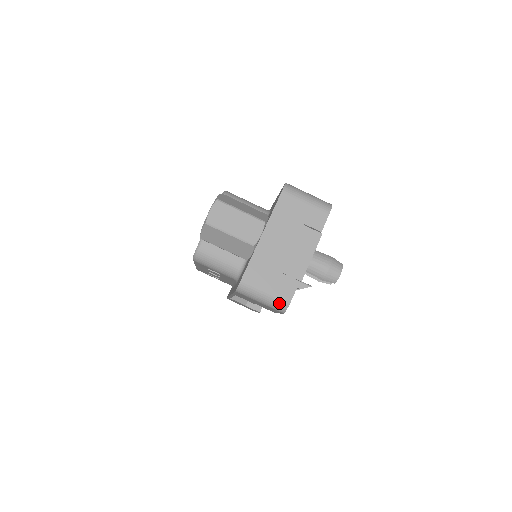
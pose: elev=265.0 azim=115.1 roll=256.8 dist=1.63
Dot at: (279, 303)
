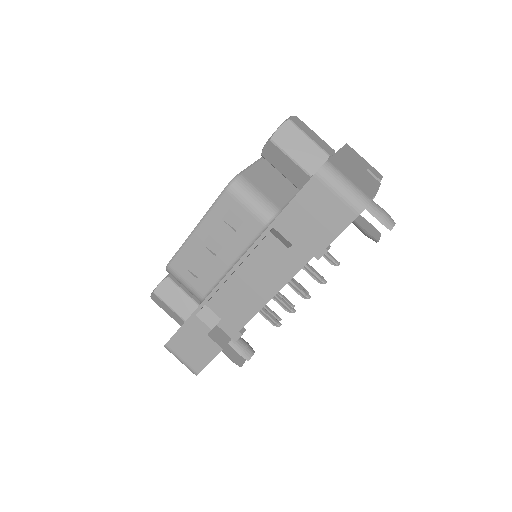
Dot at: (361, 197)
